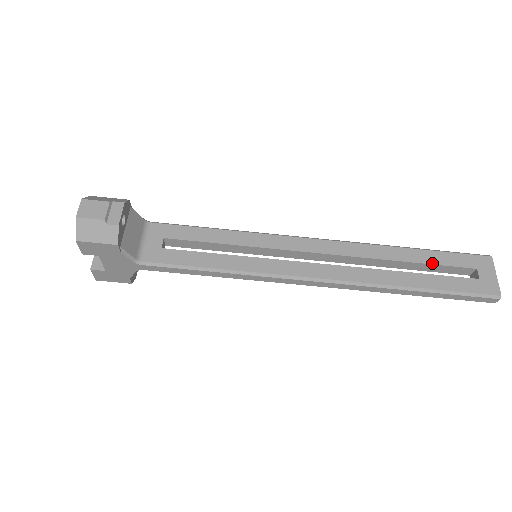
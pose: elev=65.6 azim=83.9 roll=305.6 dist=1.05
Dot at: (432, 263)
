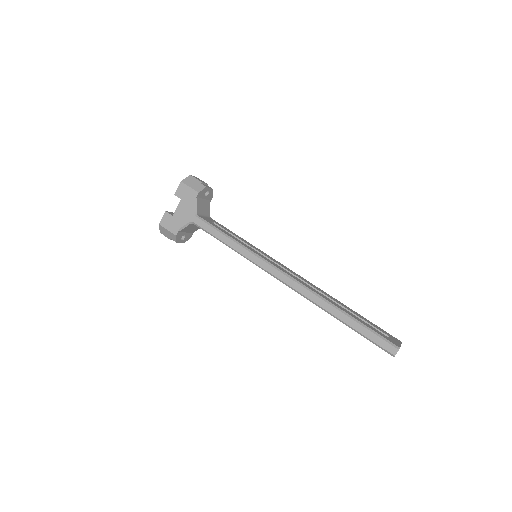
Dot at: (360, 317)
